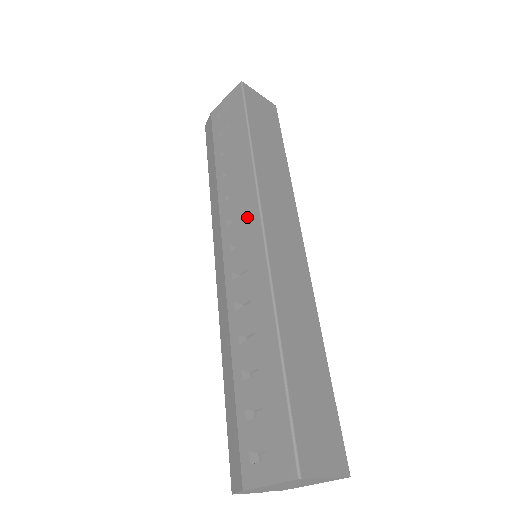
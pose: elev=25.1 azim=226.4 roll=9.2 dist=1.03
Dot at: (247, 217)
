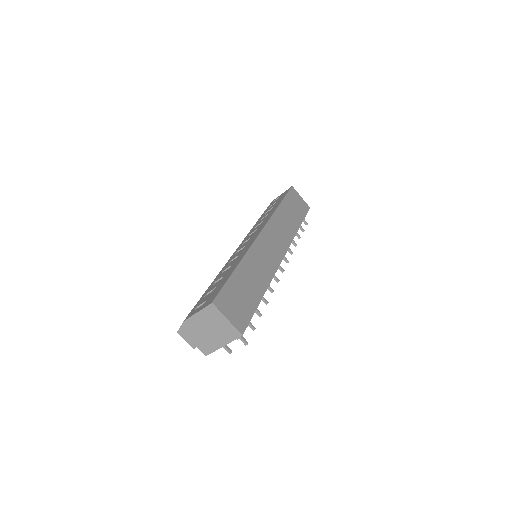
Dot at: (258, 230)
